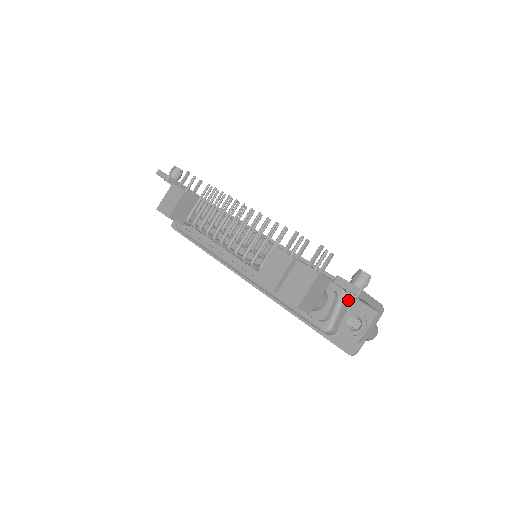
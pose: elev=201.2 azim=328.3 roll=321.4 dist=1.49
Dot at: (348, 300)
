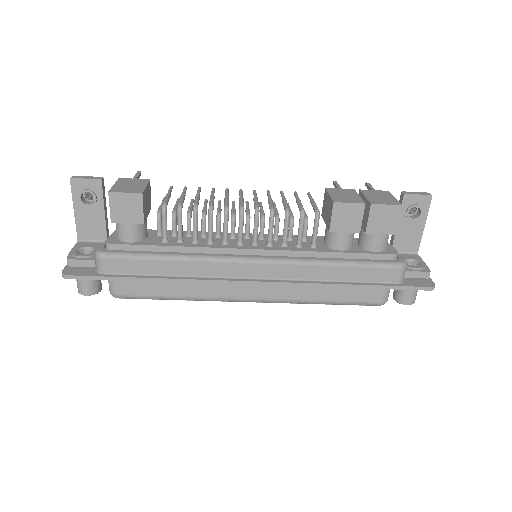
Dot at: occluded
